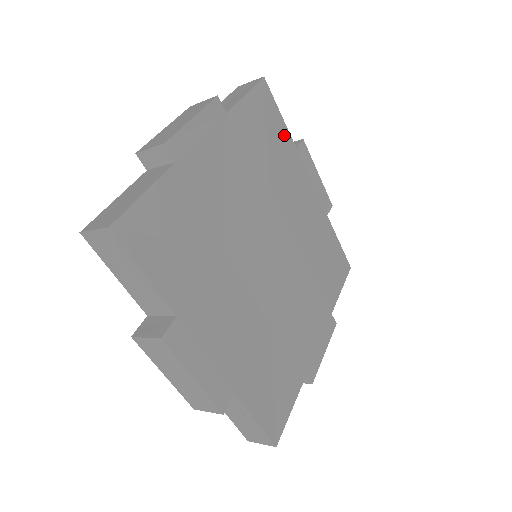
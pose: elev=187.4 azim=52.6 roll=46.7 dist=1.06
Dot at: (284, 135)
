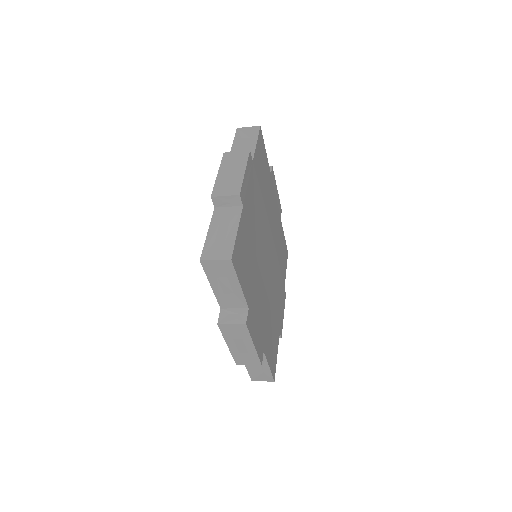
Dot at: (267, 166)
